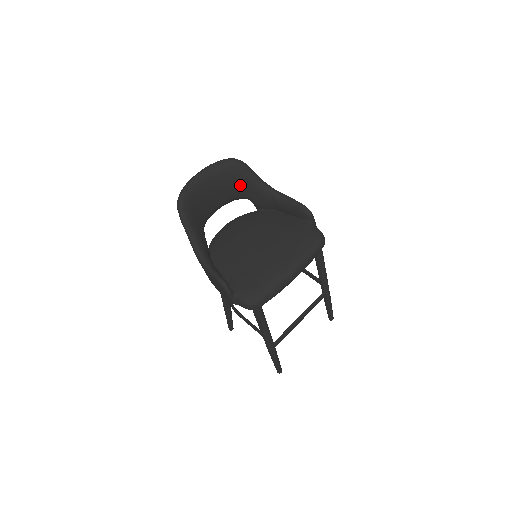
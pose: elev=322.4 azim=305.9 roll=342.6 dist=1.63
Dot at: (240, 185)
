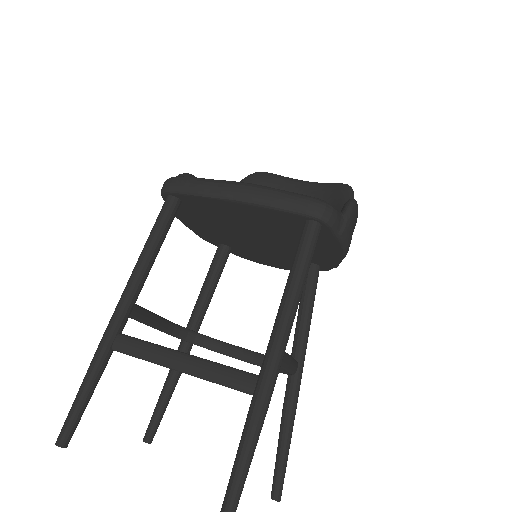
Dot at: occluded
